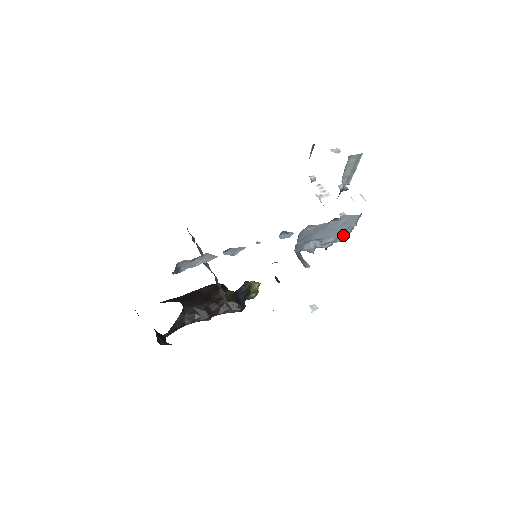
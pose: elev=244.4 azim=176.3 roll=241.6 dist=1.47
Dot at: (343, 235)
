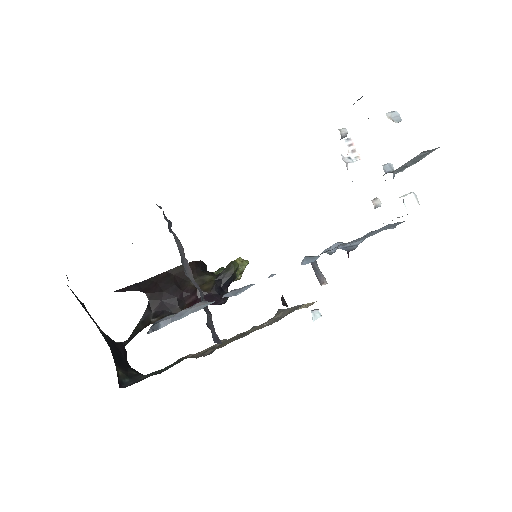
Dot at: occluded
